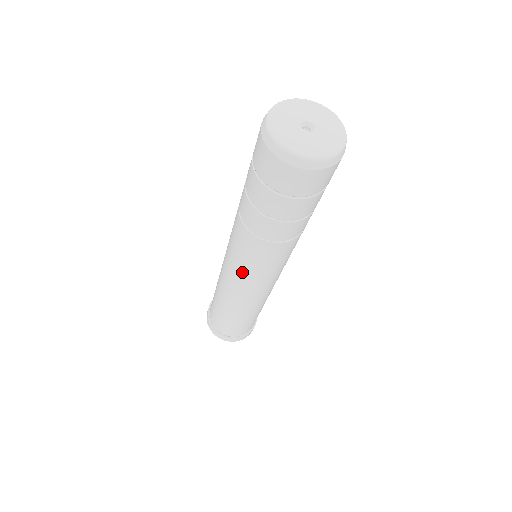
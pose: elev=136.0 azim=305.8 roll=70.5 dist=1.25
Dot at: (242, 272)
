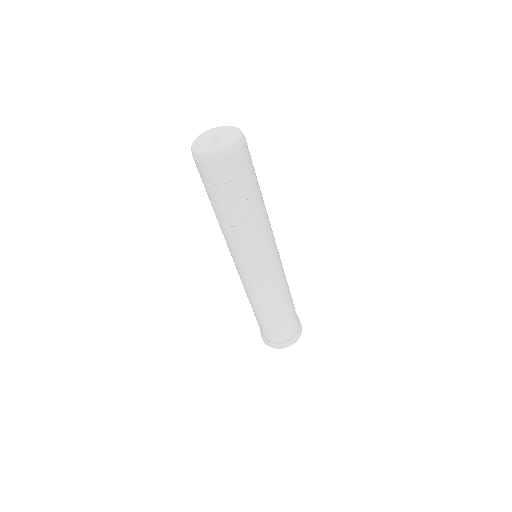
Dot at: occluded
